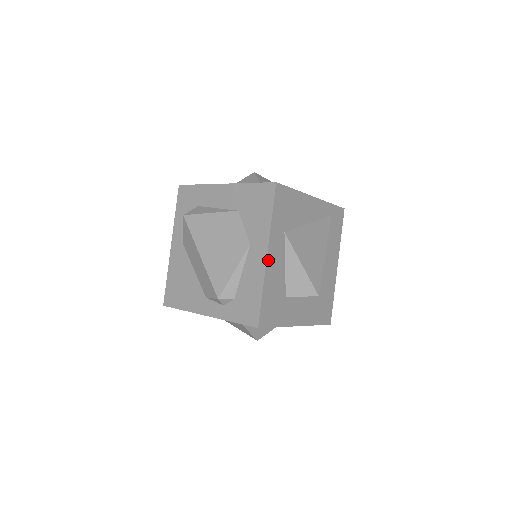
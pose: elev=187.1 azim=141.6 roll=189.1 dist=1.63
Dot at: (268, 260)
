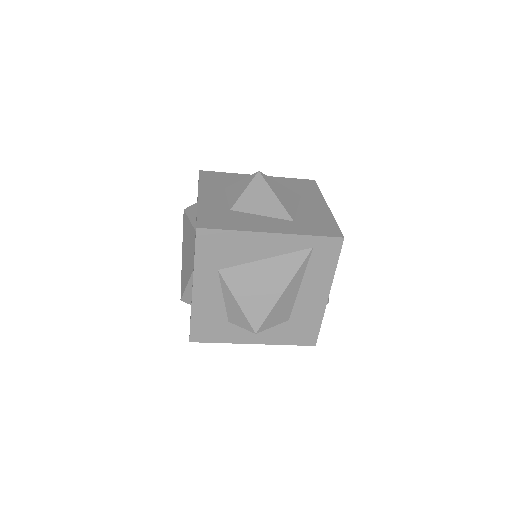
Dot at: (195, 293)
